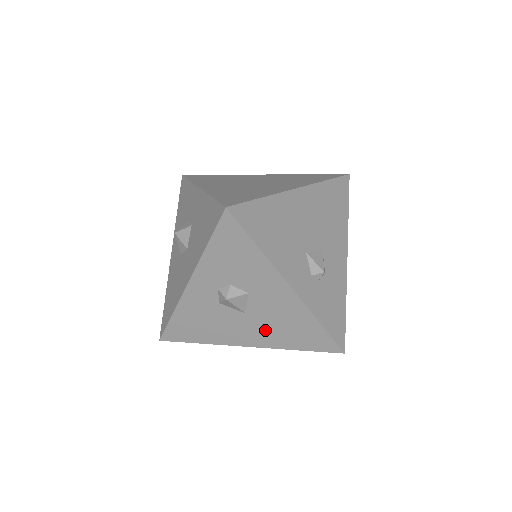
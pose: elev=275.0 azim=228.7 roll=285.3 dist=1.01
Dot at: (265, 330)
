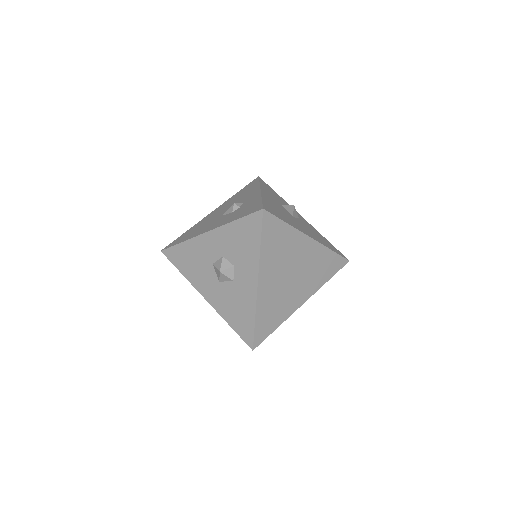
Dot at: occluded
